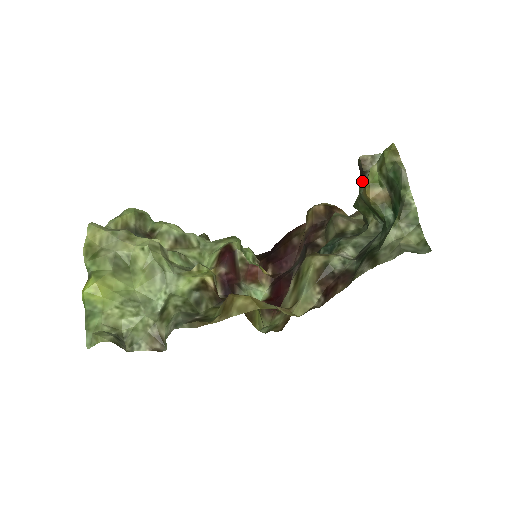
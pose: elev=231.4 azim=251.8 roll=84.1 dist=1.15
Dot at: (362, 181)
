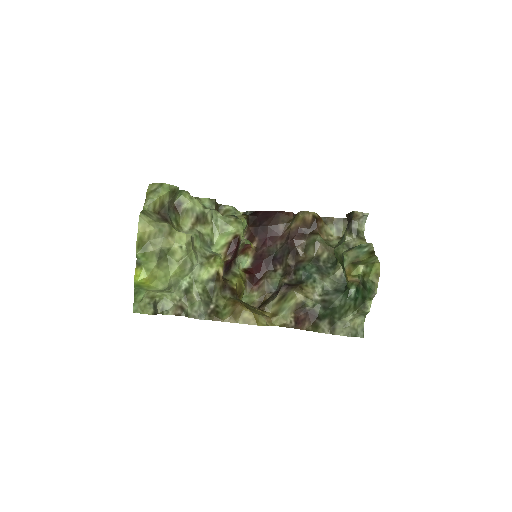
Dot at: (349, 251)
